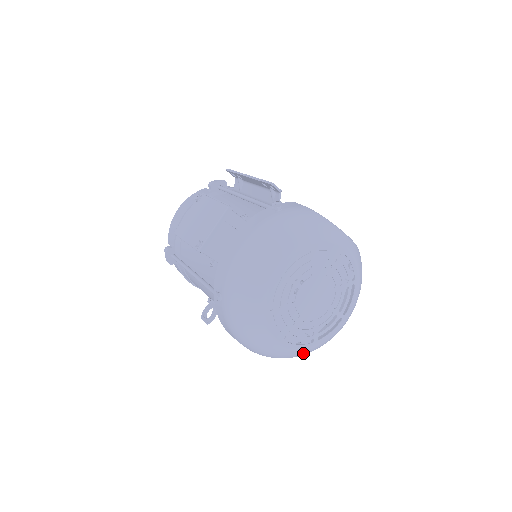
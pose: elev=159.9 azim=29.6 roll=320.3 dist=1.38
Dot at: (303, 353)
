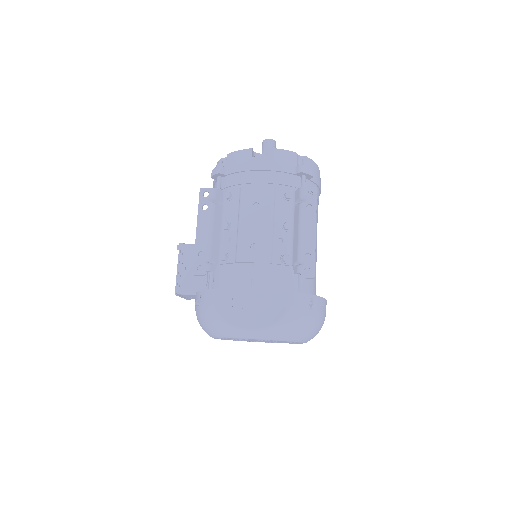
Dot at: occluded
